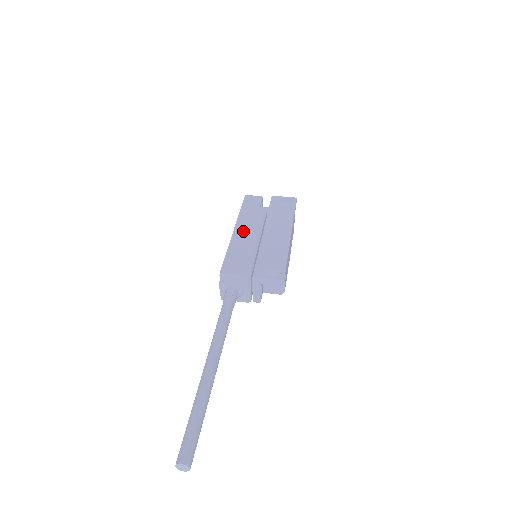
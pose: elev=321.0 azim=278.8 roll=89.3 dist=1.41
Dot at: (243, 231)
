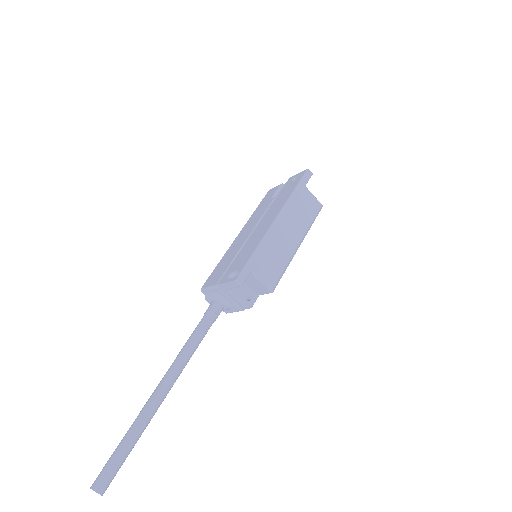
Dot at: (242, 234)
